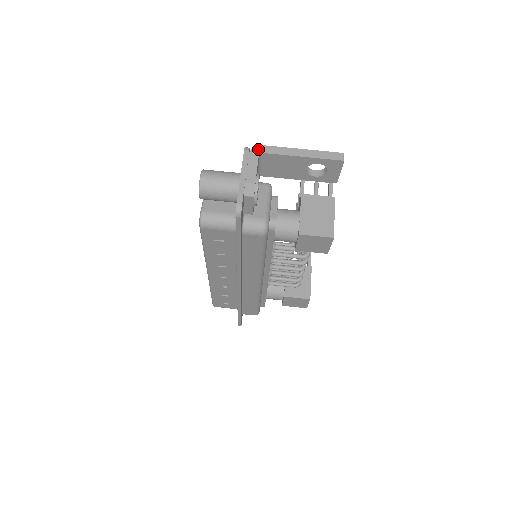
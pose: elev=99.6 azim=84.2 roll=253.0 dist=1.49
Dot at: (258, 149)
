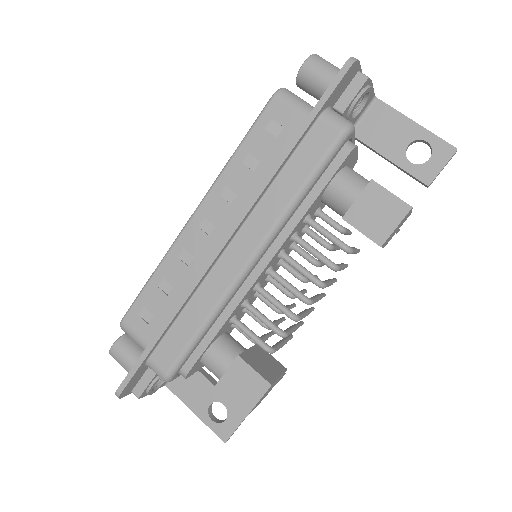
Dot at: (374, 97)
